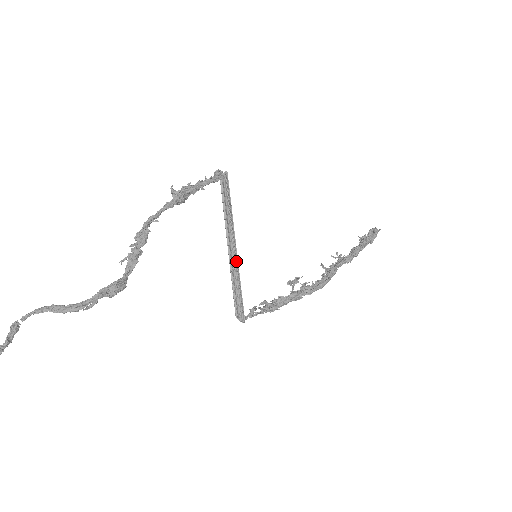
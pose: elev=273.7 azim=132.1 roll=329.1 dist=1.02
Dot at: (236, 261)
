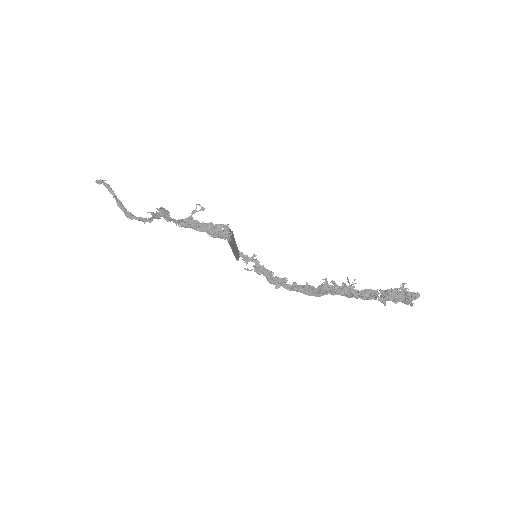
Dot at: (235, 252)
